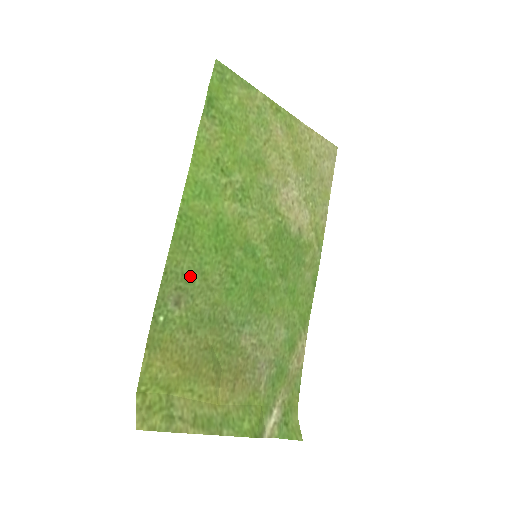
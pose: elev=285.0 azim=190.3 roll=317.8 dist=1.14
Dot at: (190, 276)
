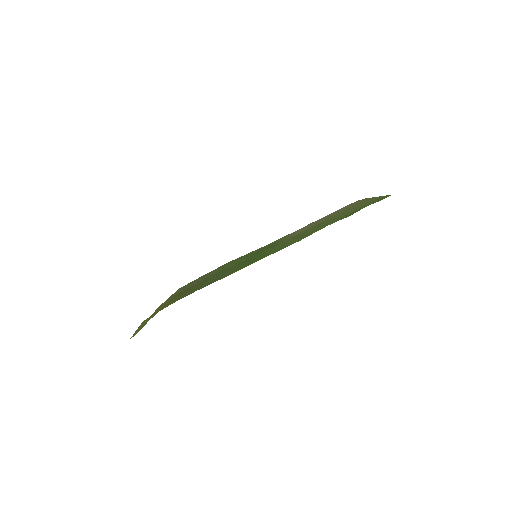
Dot at: (224, 275)
